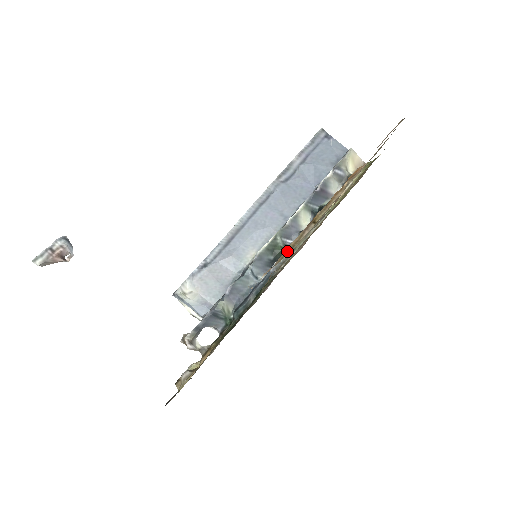
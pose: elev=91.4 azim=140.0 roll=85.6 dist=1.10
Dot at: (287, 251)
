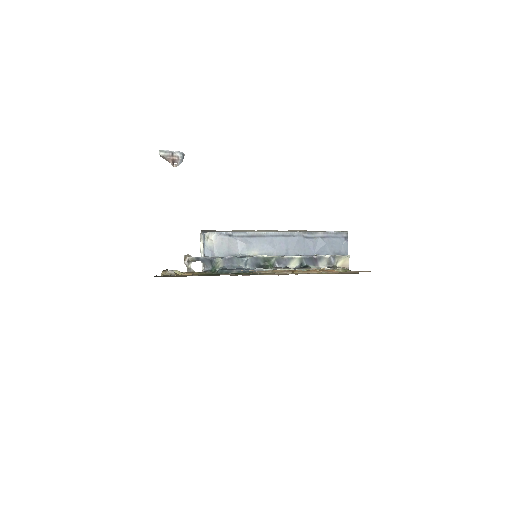
Dot at: (270, 271)
